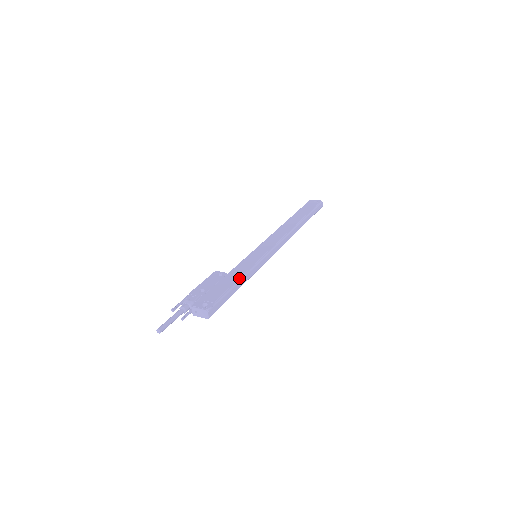
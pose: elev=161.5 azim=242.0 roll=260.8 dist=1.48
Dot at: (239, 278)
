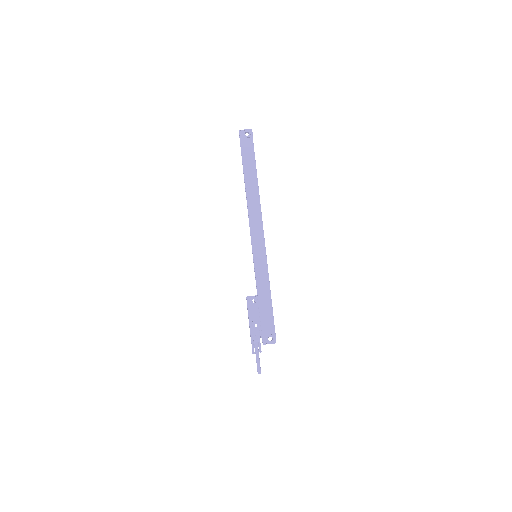
Dot at: (270, 298)
